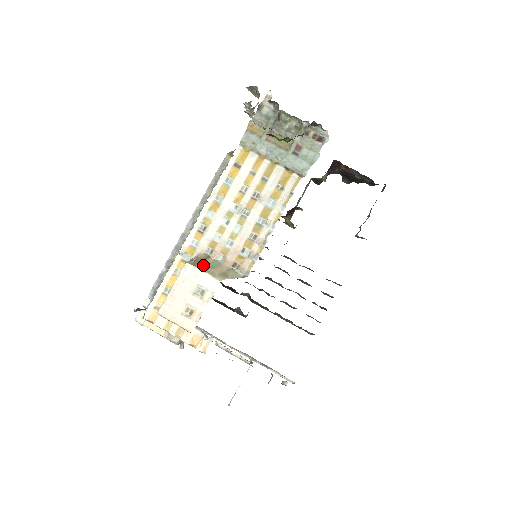
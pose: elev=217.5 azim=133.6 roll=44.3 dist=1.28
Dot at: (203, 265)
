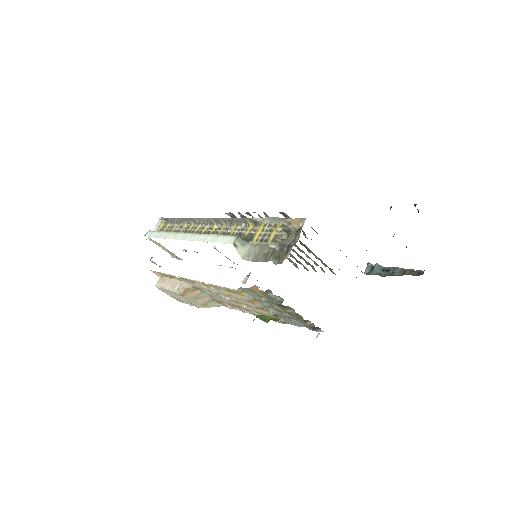
Dot at: (190, 296)
